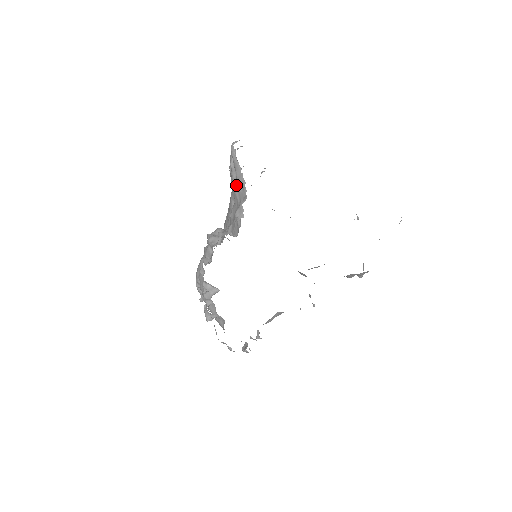
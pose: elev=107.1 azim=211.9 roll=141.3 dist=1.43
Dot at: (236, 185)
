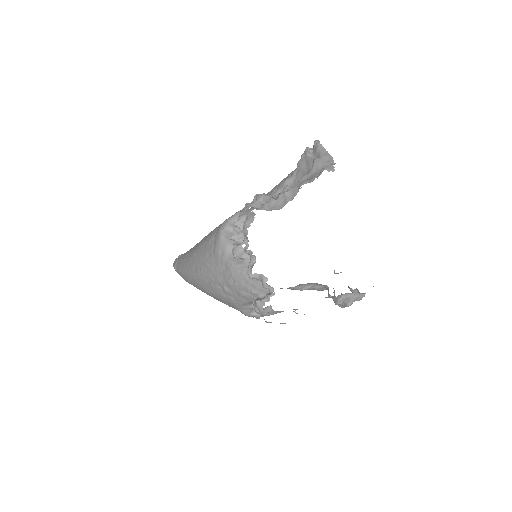
Dot at: (320, 159)
